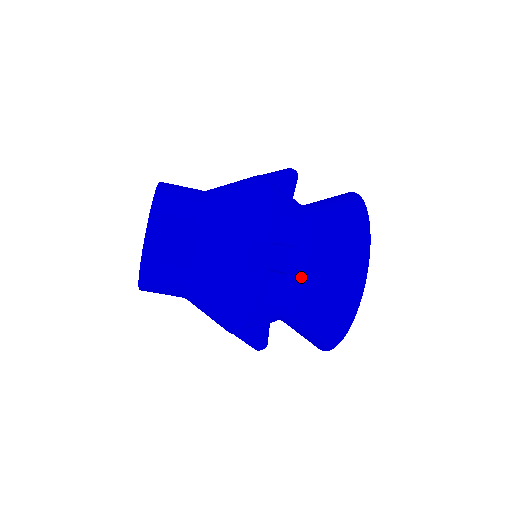
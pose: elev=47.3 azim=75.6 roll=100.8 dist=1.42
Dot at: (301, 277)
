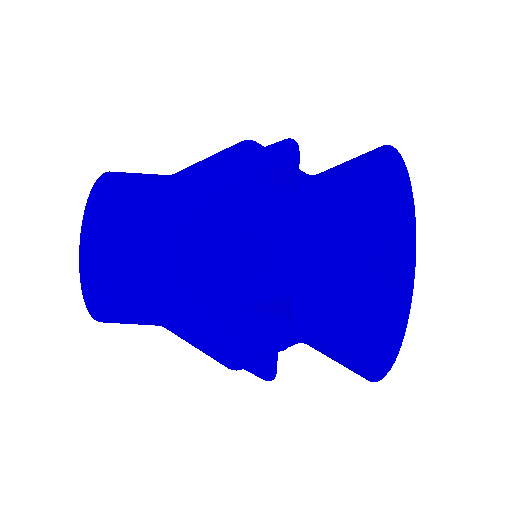
Dot at: (308, 321)
